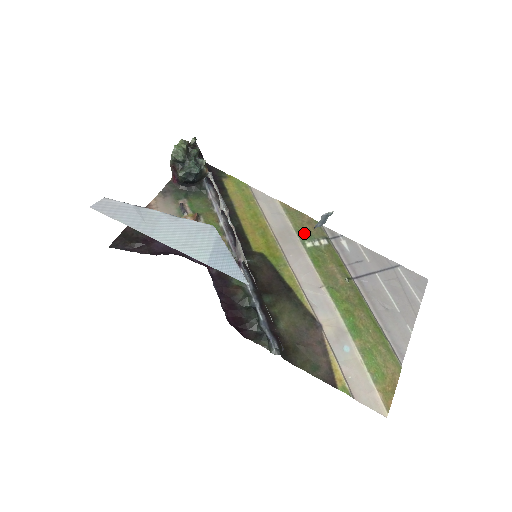
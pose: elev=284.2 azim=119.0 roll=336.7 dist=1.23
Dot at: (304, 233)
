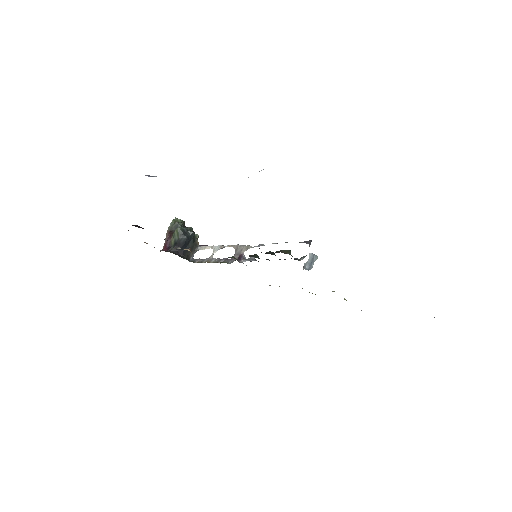
Dot at: occluded
